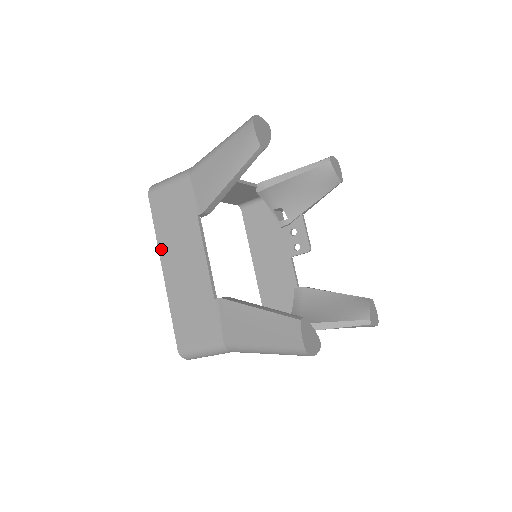
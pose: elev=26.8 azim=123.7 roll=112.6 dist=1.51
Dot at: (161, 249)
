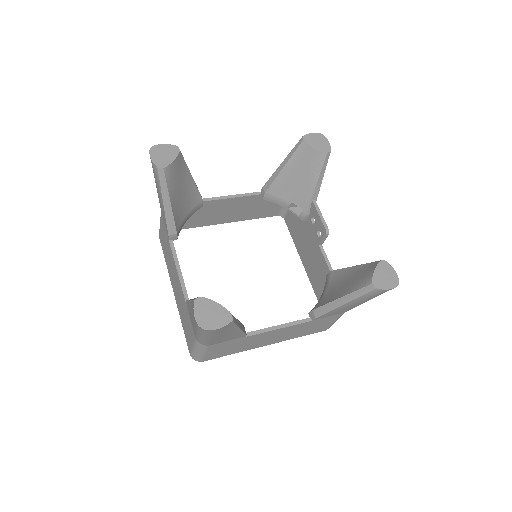
Dot at: (169, 275)
